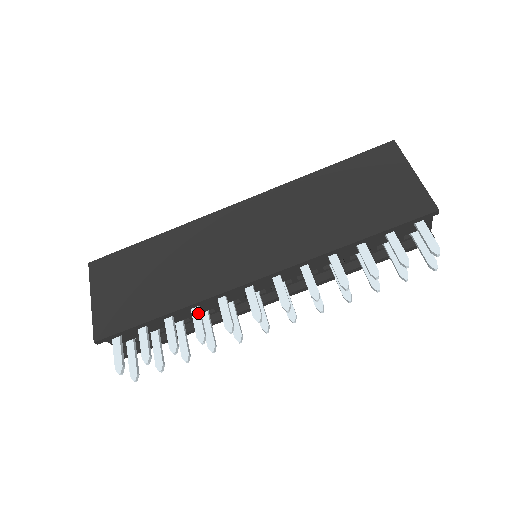
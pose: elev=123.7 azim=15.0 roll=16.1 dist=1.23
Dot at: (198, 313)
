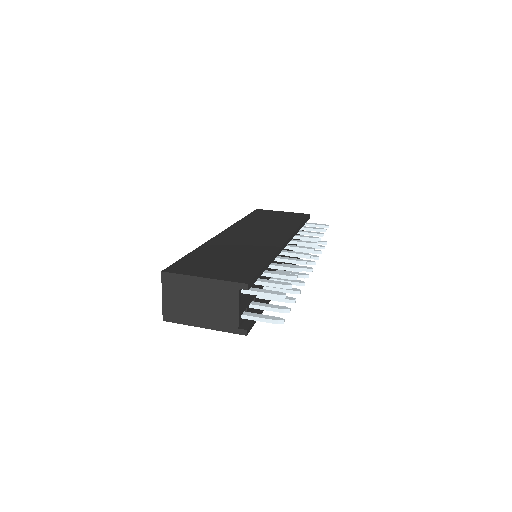
Dot at: (278, 264)
